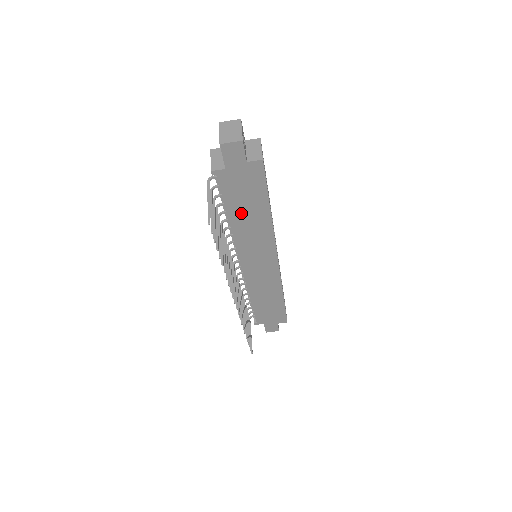
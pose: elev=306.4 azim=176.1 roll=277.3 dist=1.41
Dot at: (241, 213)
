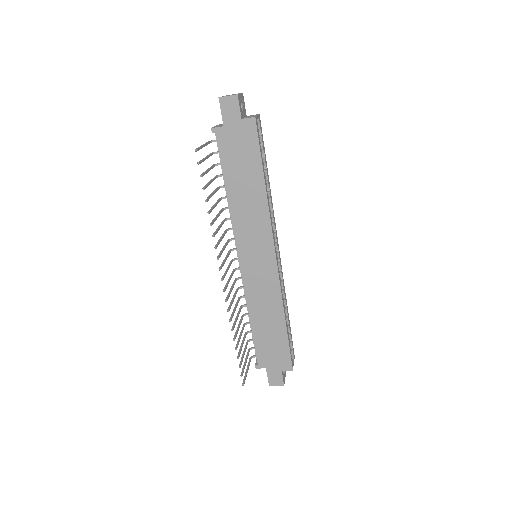
Dot at: (238, 184)
